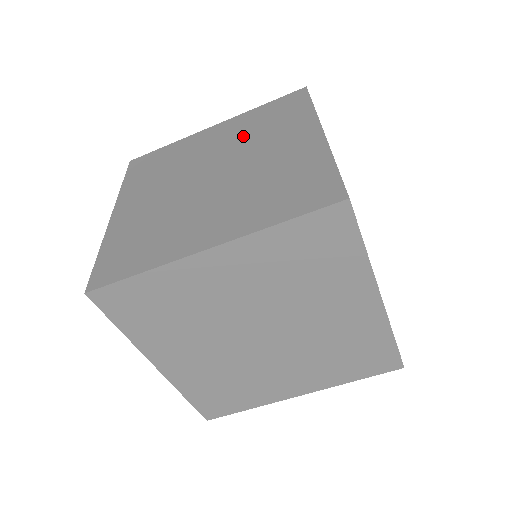
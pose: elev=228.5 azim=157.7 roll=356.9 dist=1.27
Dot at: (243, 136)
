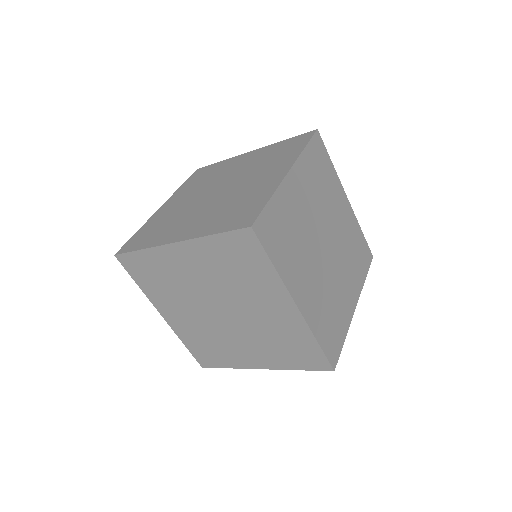
Dot at: (254, 164)
